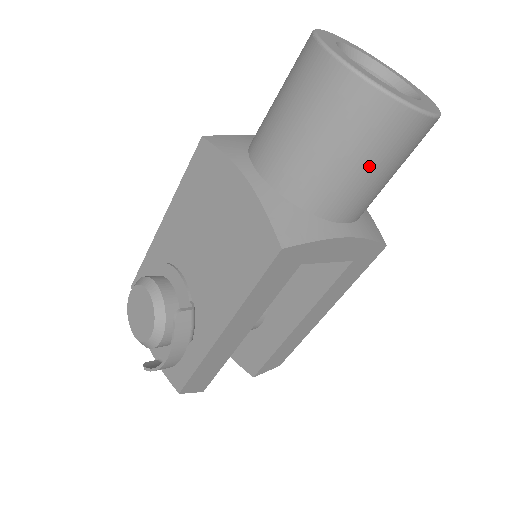
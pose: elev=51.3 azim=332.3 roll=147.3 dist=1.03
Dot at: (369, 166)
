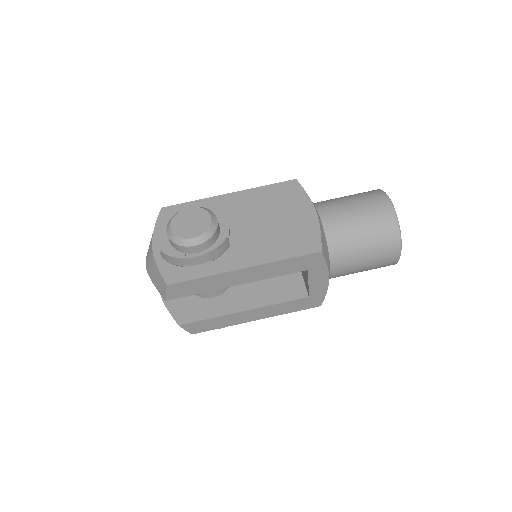
Dot at: (367, 255)
